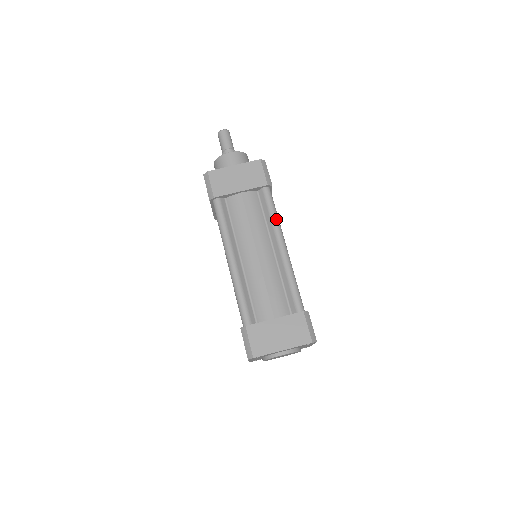
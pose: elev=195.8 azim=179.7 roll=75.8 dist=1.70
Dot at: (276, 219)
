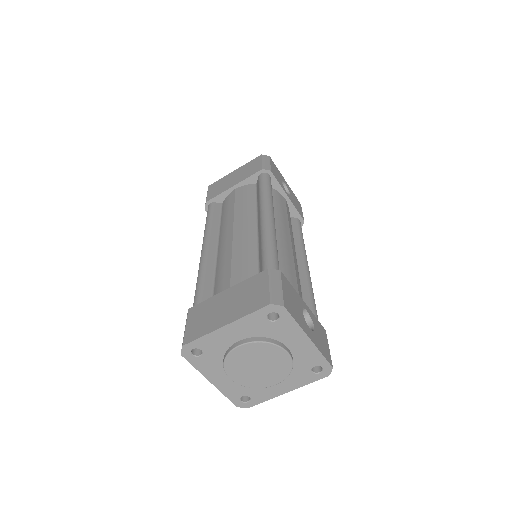
Dot at: (265, 194)
